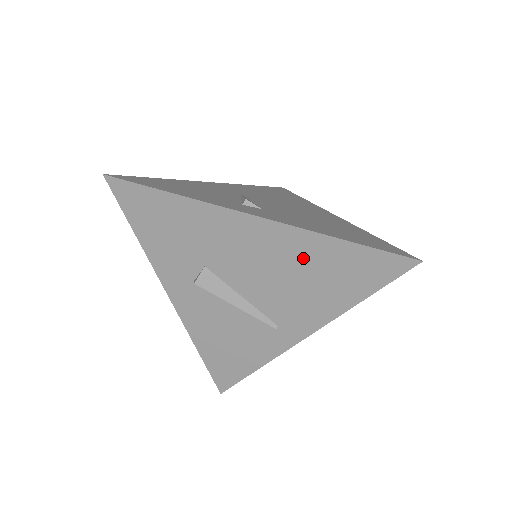
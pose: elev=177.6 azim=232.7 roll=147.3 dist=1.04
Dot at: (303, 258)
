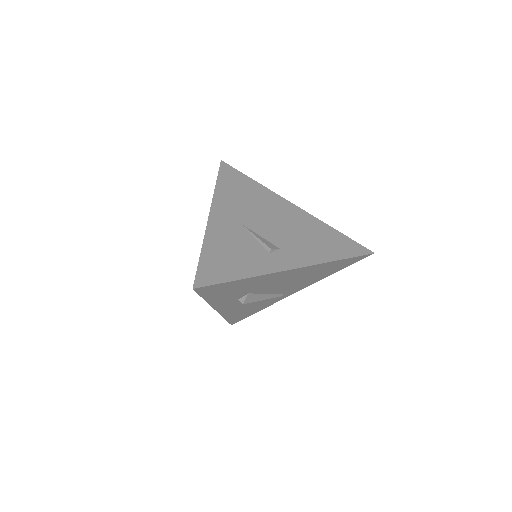
Dot at: (312, 272)
